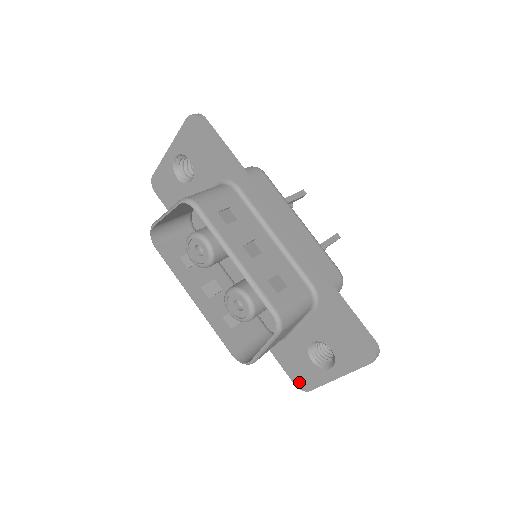
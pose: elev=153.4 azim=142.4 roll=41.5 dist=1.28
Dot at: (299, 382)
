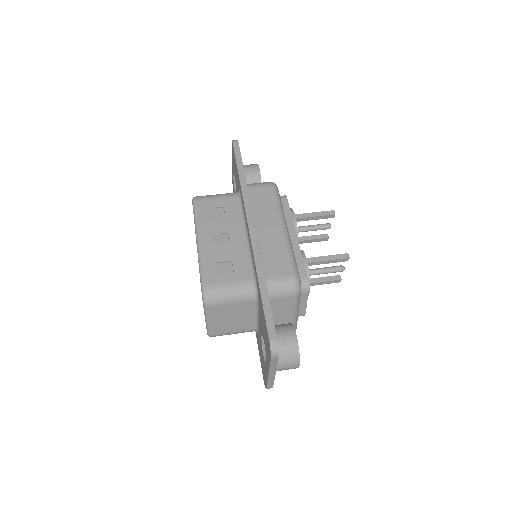
Dot at: (264, 378)
